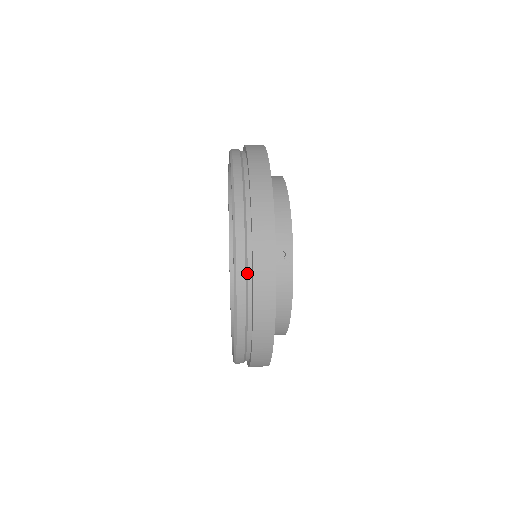
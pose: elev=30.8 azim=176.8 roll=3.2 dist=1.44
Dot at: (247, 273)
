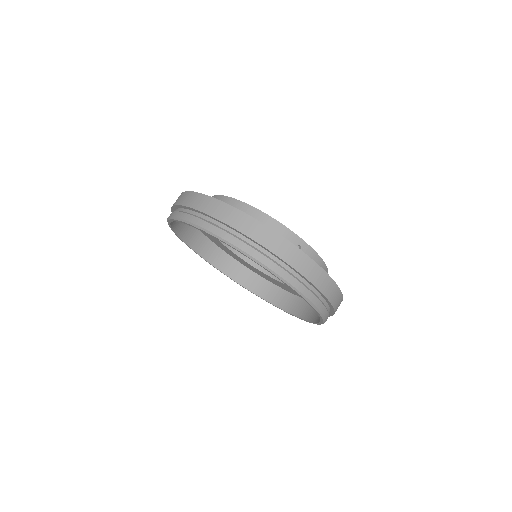
Dot at: (304, 285)
